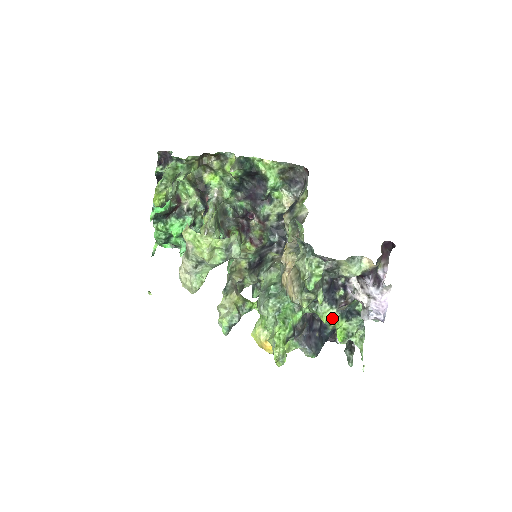
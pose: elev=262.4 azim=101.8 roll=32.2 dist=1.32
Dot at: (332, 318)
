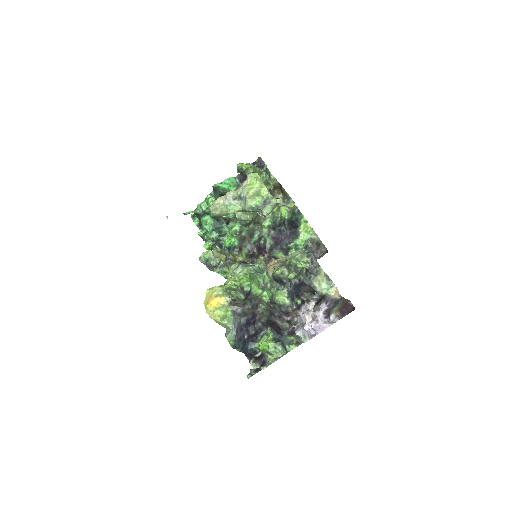
Dot at: (265, 338)
